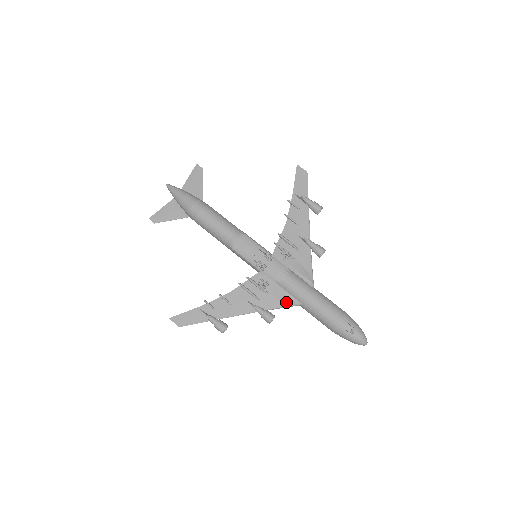
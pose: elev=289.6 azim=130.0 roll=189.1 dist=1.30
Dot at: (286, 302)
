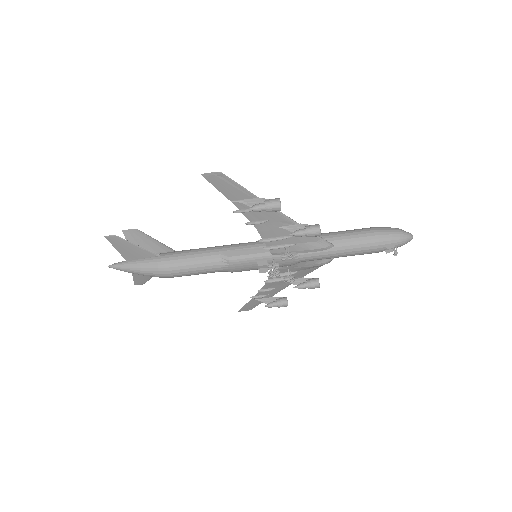
Dot at: (318, 267)
